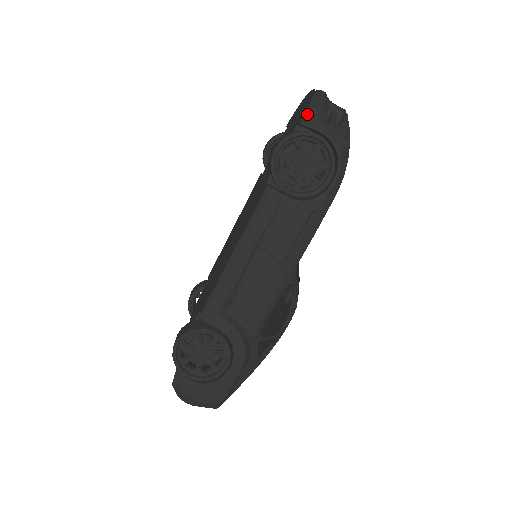
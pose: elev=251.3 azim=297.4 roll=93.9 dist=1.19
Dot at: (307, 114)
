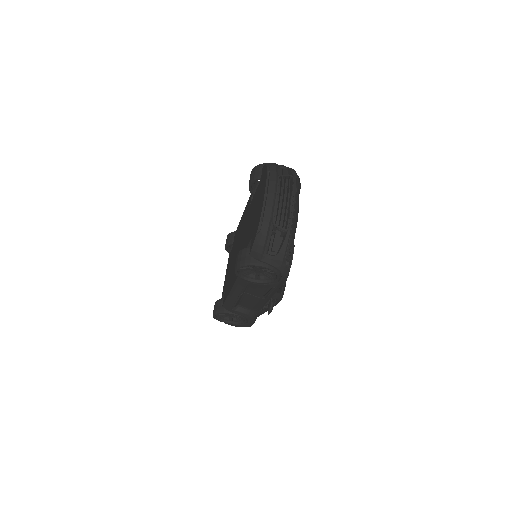
Dot at: (253, 250)
